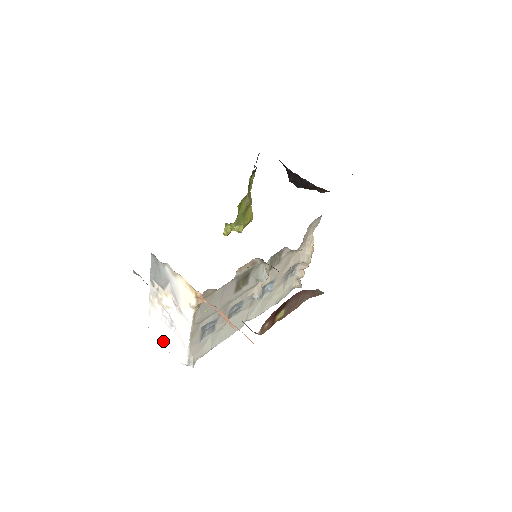
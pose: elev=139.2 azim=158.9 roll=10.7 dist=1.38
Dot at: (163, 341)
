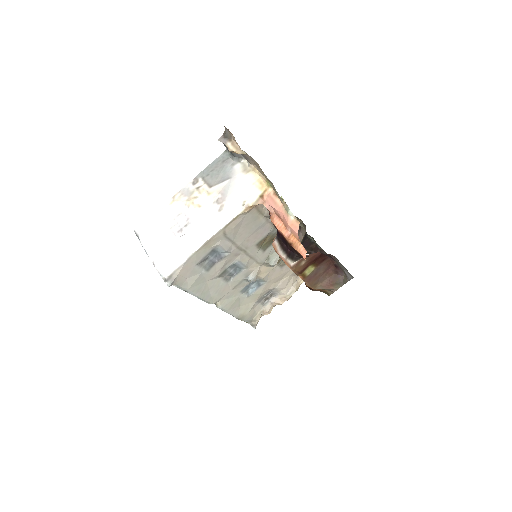
Dot at: (150, 246)
